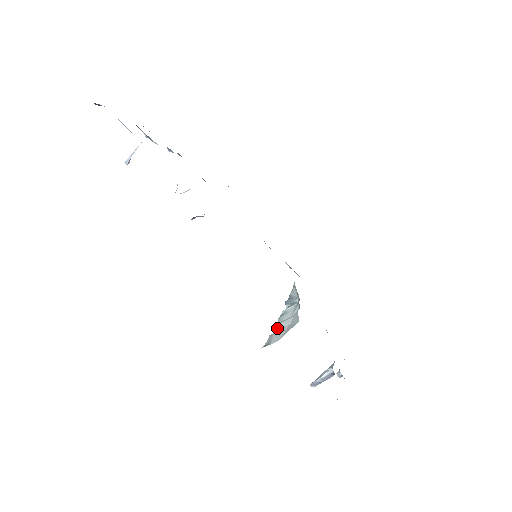
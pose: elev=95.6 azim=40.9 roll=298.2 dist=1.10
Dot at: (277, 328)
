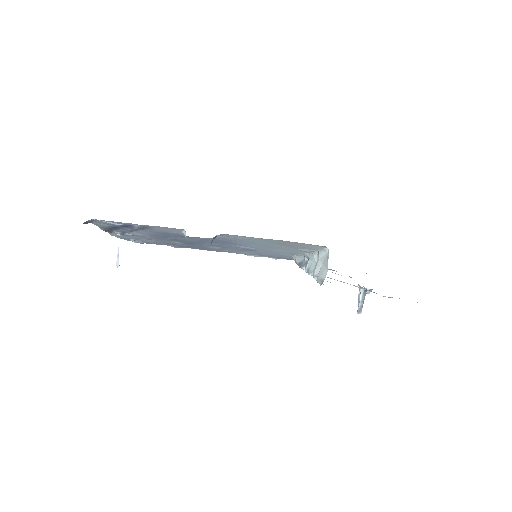
Dot at: (316, 274)
